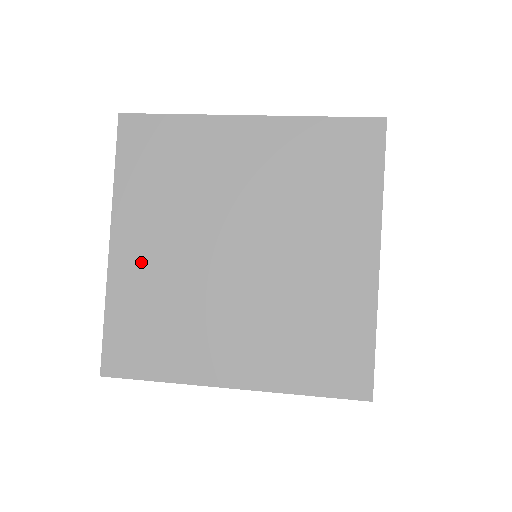
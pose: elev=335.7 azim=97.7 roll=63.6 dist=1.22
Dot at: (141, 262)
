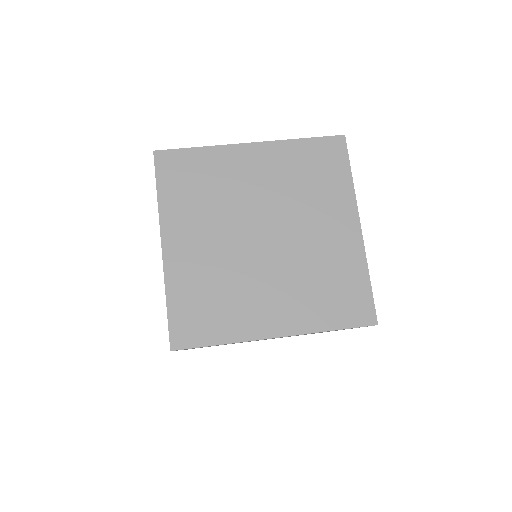
Dot at: occluded
